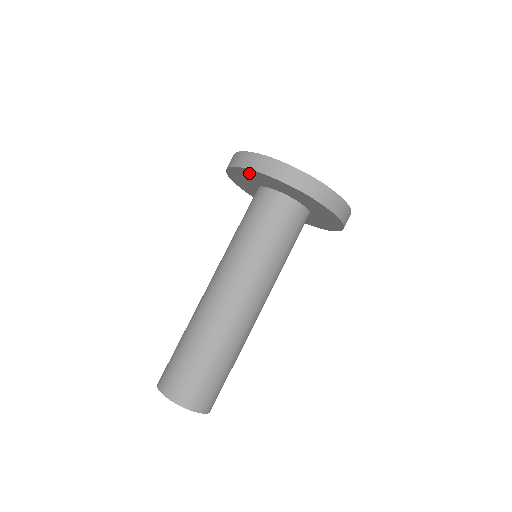
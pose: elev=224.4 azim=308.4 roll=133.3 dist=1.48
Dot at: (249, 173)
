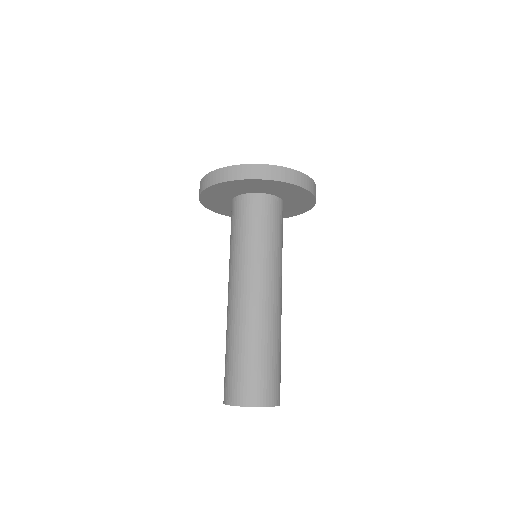
Dot at: (211, 193)
